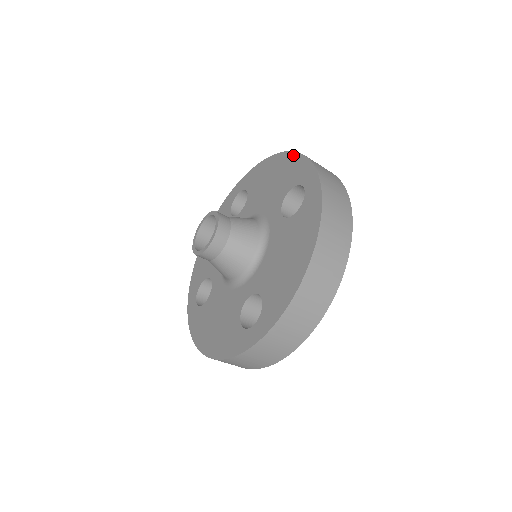
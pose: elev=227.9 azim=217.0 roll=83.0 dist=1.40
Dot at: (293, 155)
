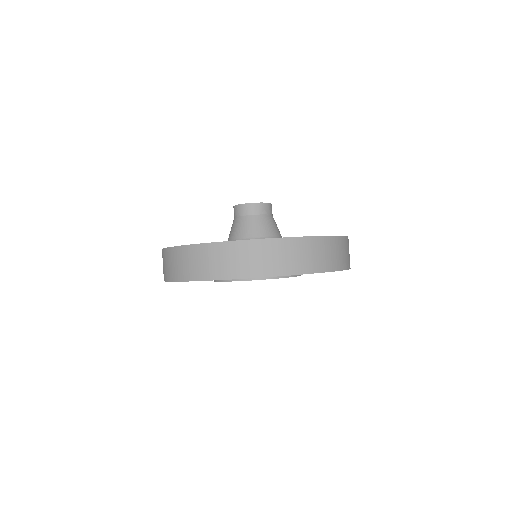
Dot at: occluded
